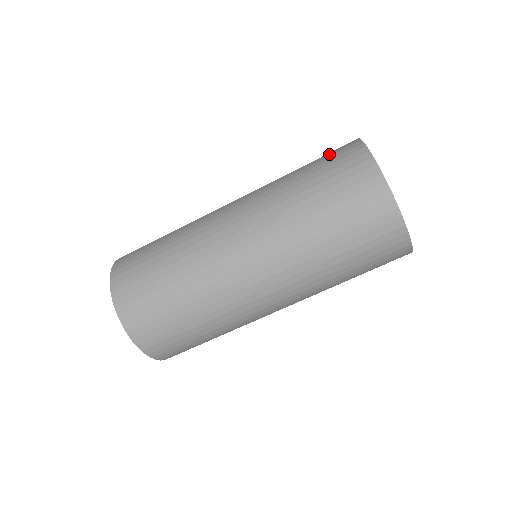
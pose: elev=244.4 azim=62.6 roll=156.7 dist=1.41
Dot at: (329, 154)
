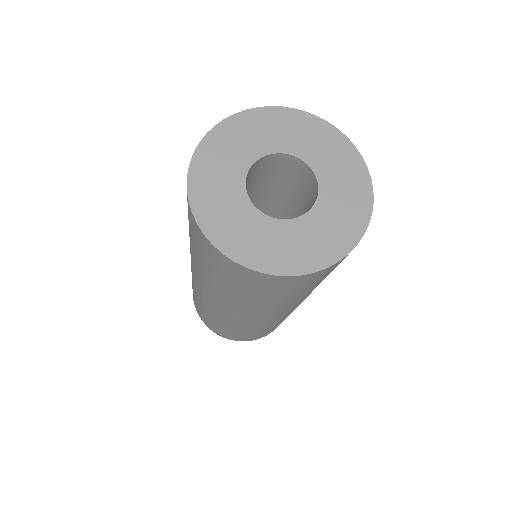
Dot at: (214, 265)
